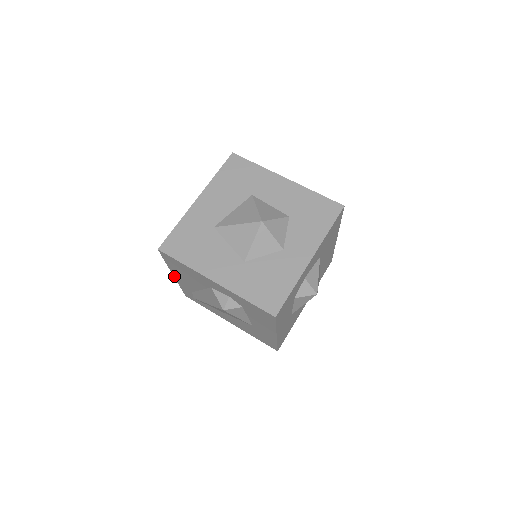
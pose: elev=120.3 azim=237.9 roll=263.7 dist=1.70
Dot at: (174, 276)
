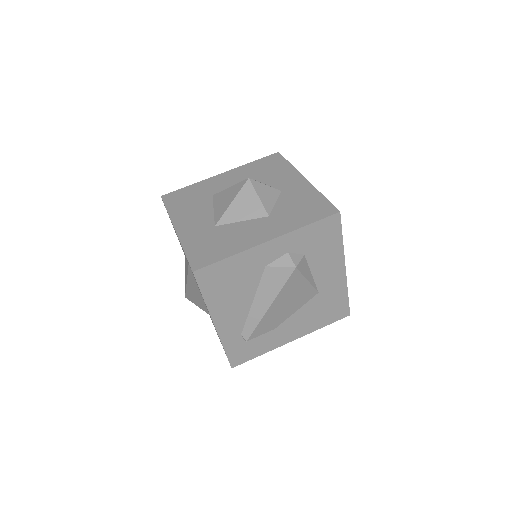
Dot at: (215, 326)
